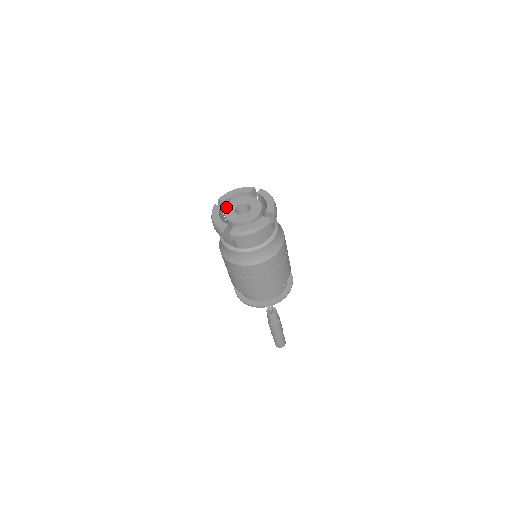
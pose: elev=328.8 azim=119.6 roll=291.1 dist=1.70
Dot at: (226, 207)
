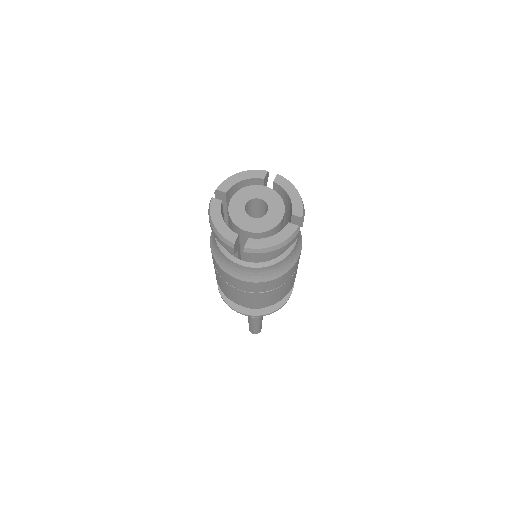
Dot at: (230, 203)
